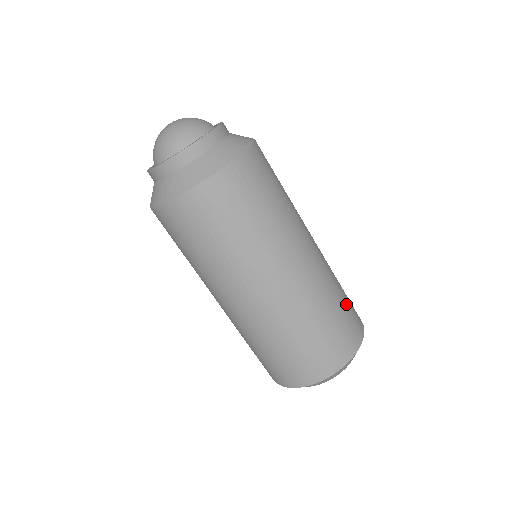
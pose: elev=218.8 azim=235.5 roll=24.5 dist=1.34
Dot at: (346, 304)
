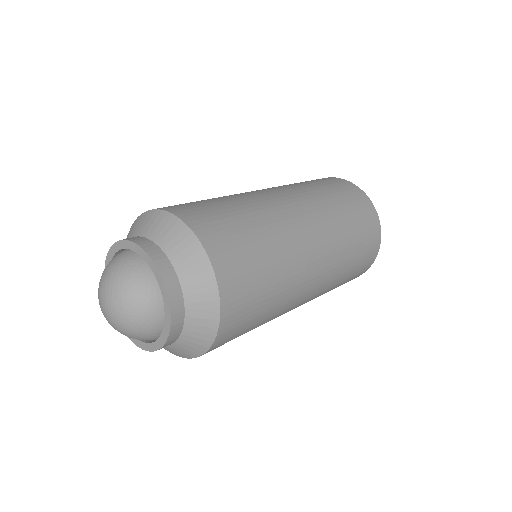
Dot at: (360, 235)
